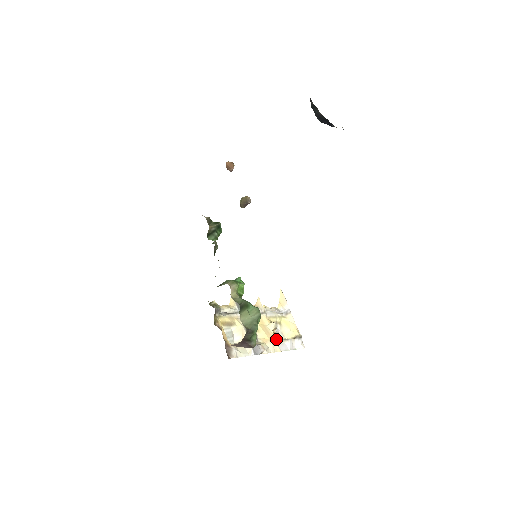
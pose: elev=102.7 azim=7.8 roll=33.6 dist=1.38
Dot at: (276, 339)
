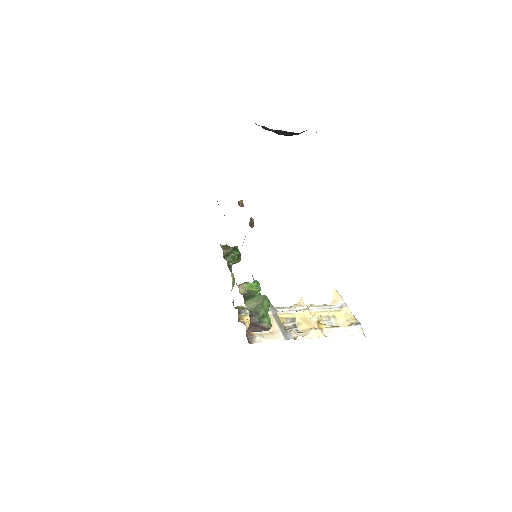
Dot at: (322, 328)
